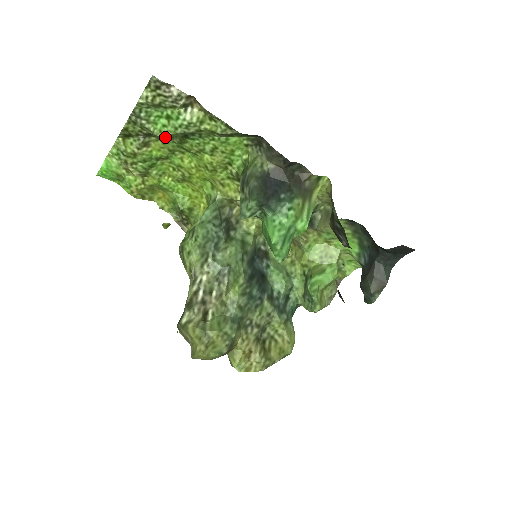
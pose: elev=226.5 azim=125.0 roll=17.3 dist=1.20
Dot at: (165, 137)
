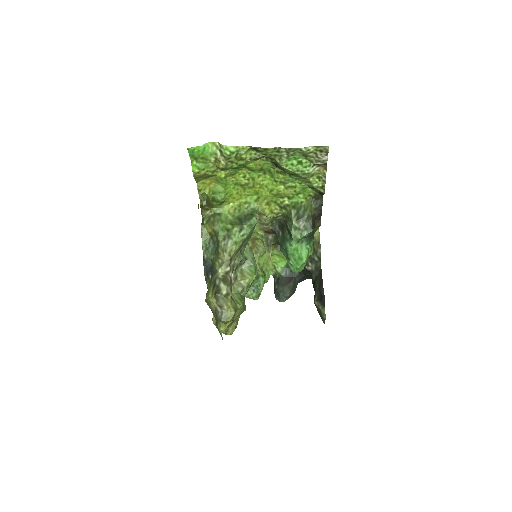
Dot at: (277, 165)
